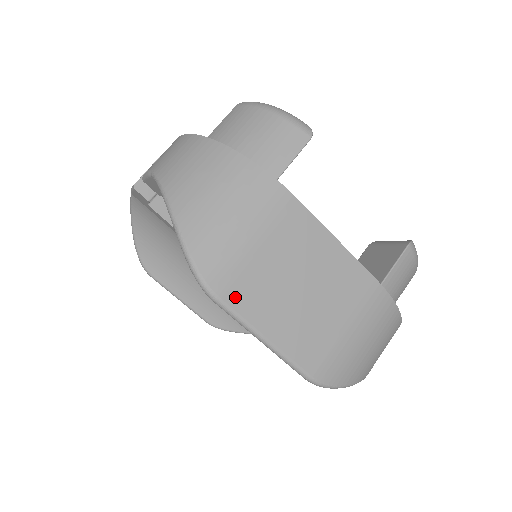
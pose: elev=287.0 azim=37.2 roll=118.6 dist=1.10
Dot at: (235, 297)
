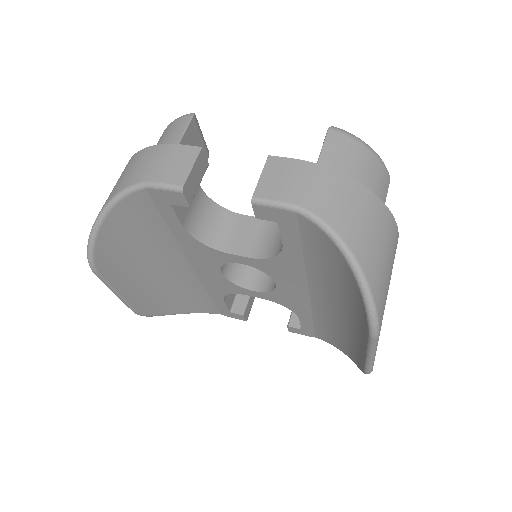
Dot at: occluded
